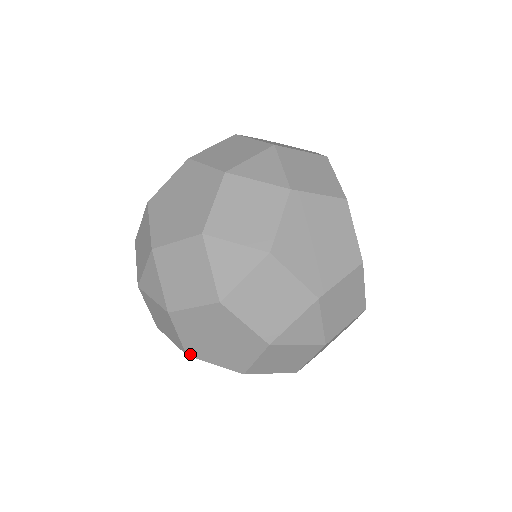
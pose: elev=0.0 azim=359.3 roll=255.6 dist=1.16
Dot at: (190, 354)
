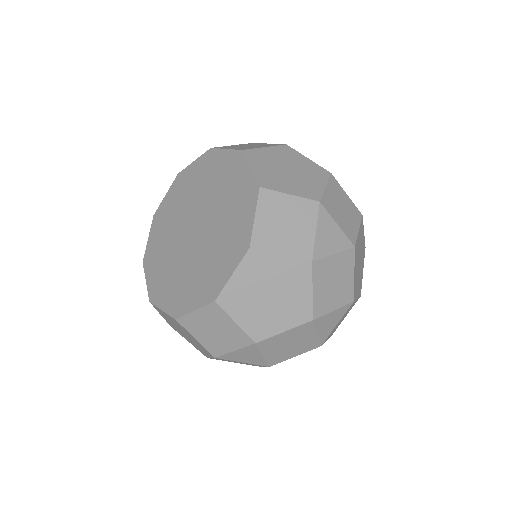
Dot at: occluded
